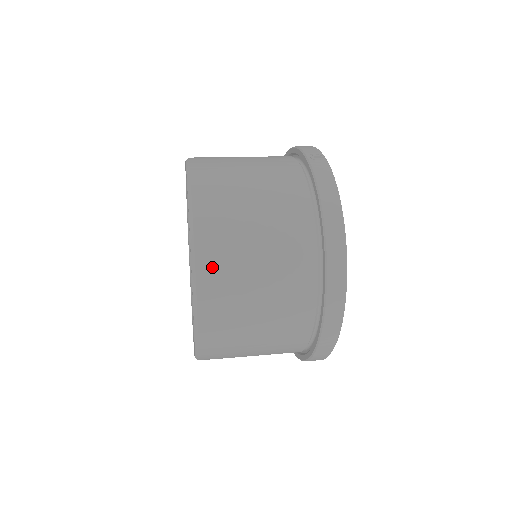
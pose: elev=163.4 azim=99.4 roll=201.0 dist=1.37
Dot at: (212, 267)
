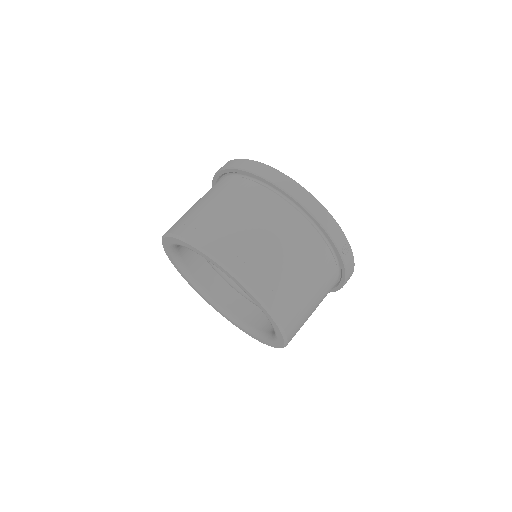
Dot at: occluded
